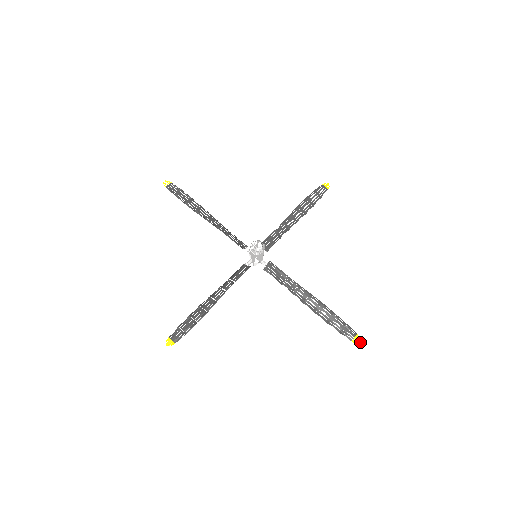
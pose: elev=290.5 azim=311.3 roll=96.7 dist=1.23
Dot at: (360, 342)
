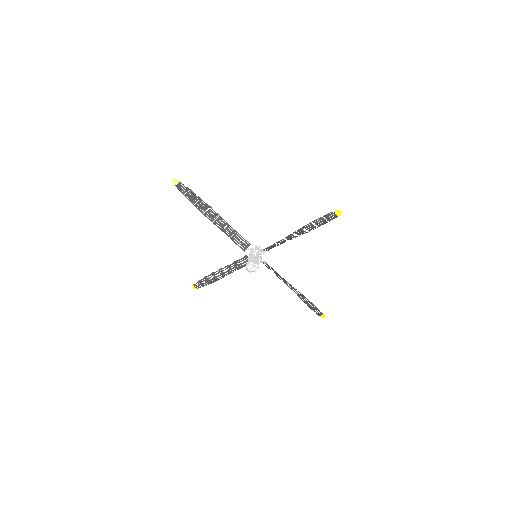
Dot at: (324, 317)
